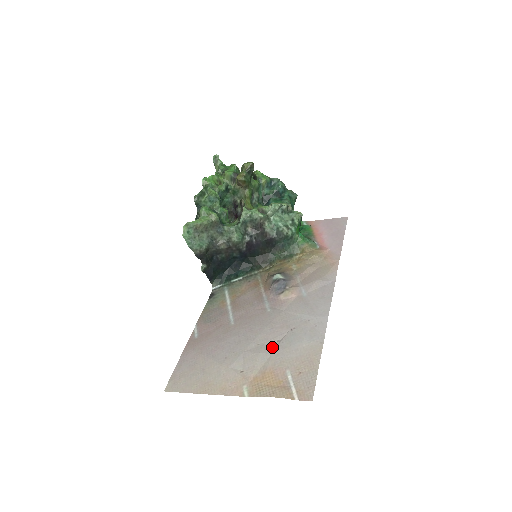
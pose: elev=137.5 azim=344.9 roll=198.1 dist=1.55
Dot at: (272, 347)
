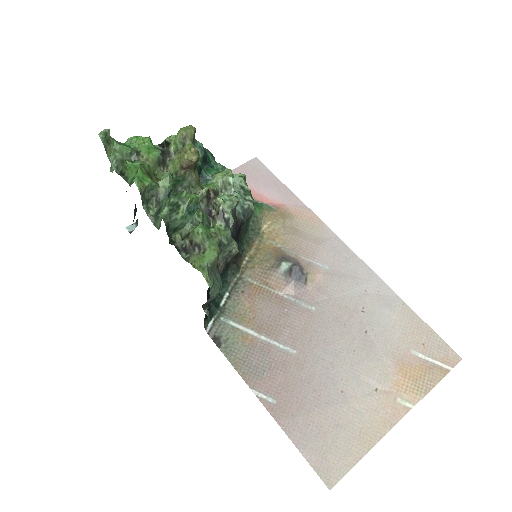
Dot at: (370, 342)
